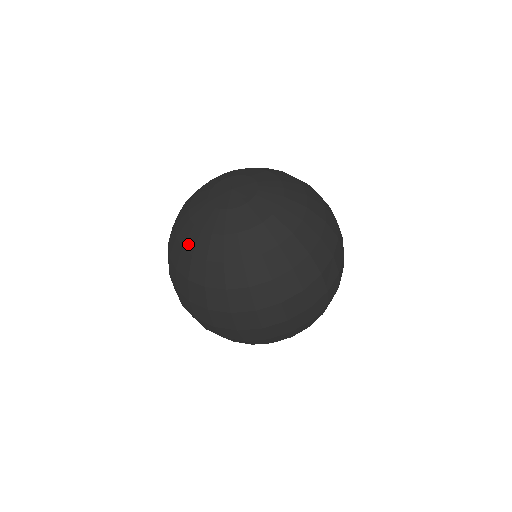
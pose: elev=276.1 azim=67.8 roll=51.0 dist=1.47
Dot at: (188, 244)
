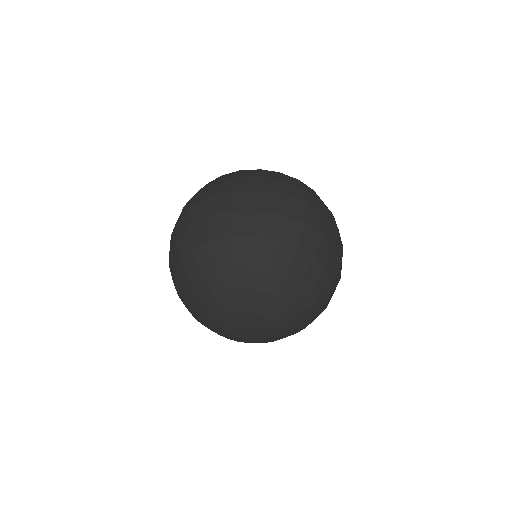
Dot at: occluded
